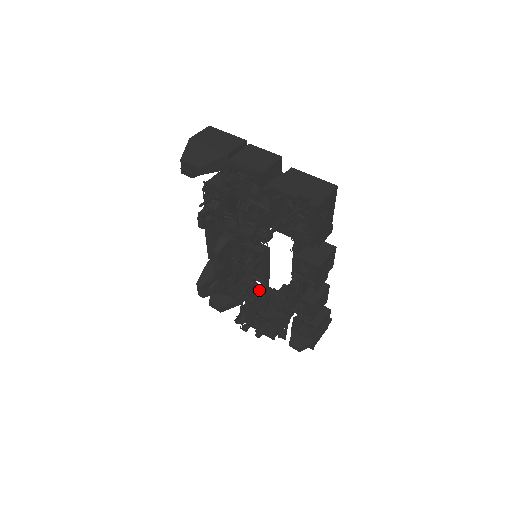
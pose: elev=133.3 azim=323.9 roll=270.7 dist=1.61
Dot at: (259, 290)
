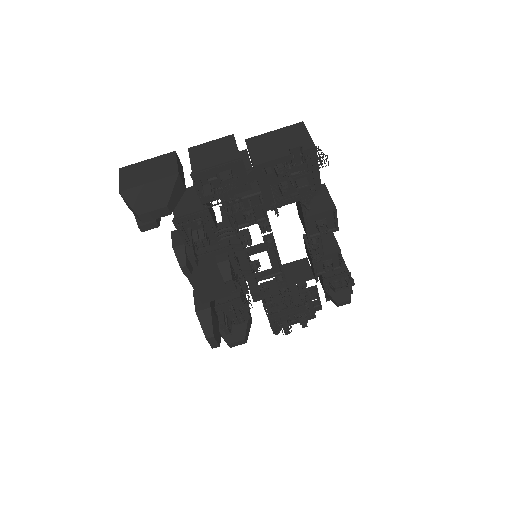
Dot at: (270, 288)
